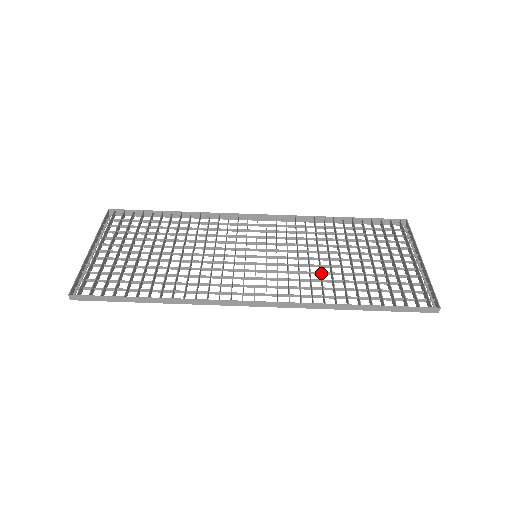
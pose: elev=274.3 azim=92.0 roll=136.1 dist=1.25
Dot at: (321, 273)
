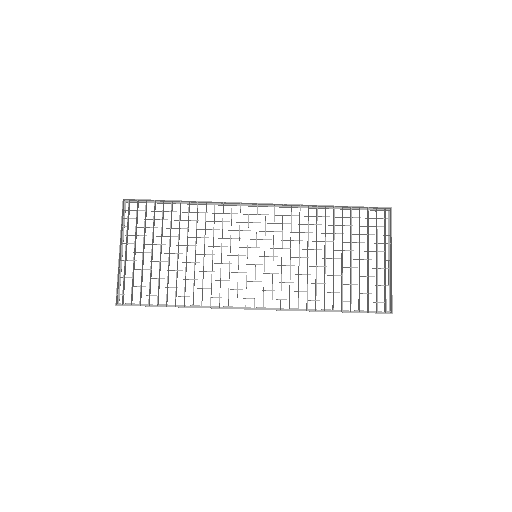
Dot at: (307, 278)
